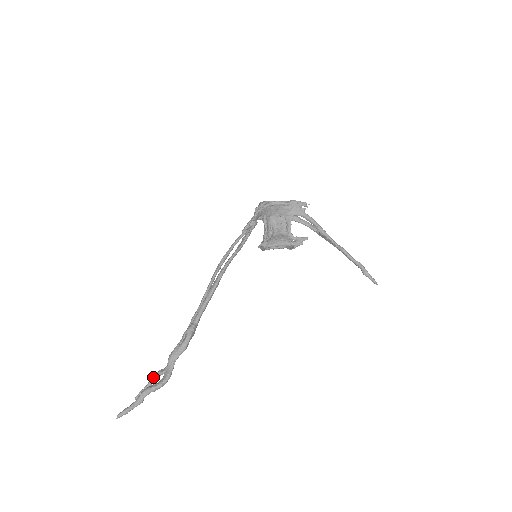
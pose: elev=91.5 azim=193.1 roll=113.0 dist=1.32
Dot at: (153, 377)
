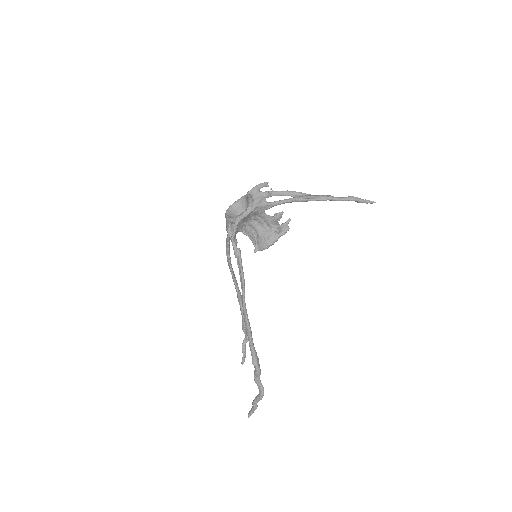
Dot at: (243, 349)
